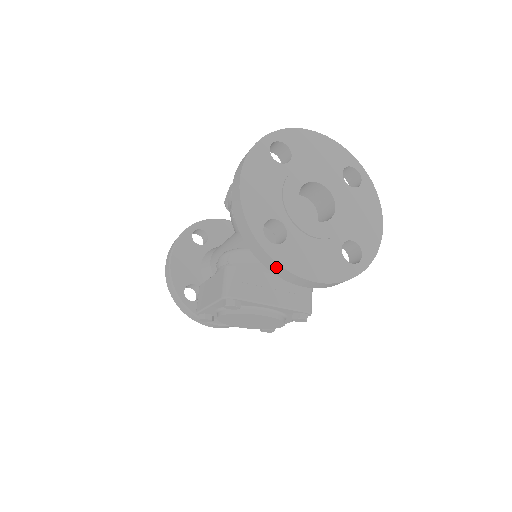
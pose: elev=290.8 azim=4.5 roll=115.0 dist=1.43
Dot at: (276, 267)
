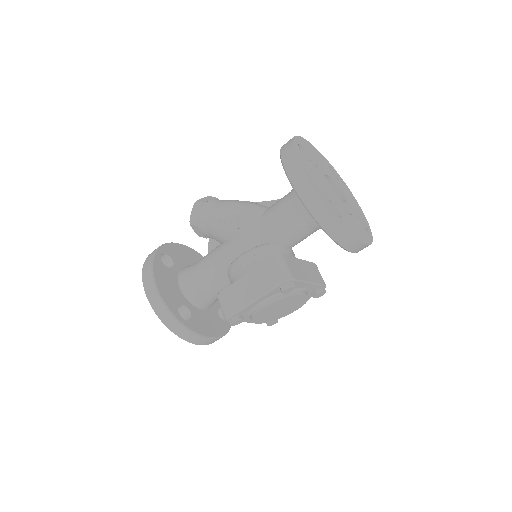
Dot at: (345, 236)
